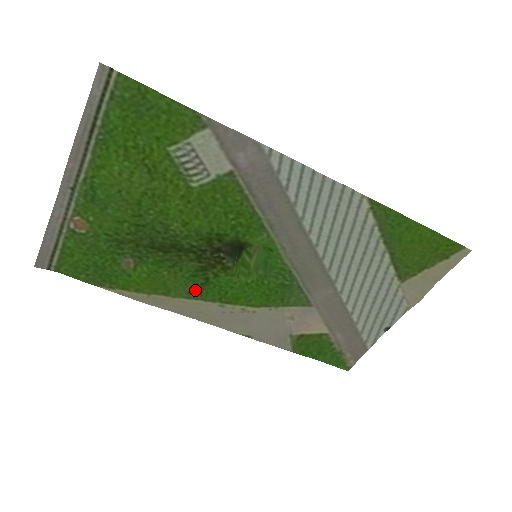
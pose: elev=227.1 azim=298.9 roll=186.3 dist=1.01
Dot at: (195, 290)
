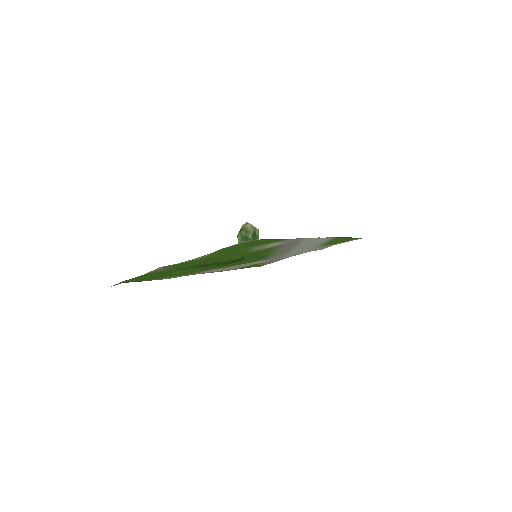
Dot at: (207, 269)
